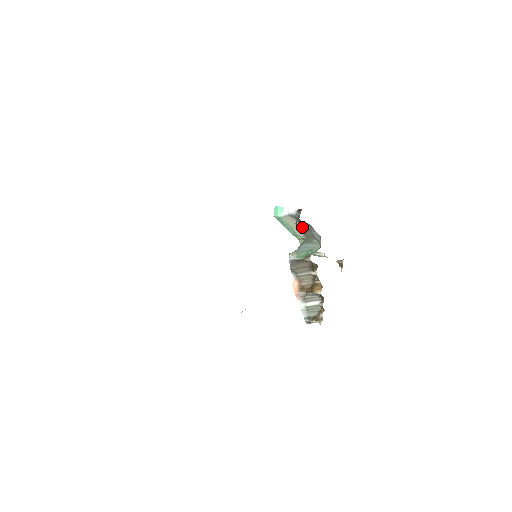
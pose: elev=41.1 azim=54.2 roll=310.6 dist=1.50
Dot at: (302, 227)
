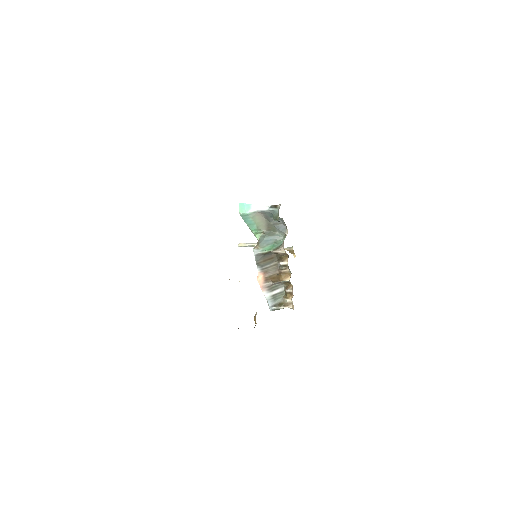
Dot at: (266, 221)
